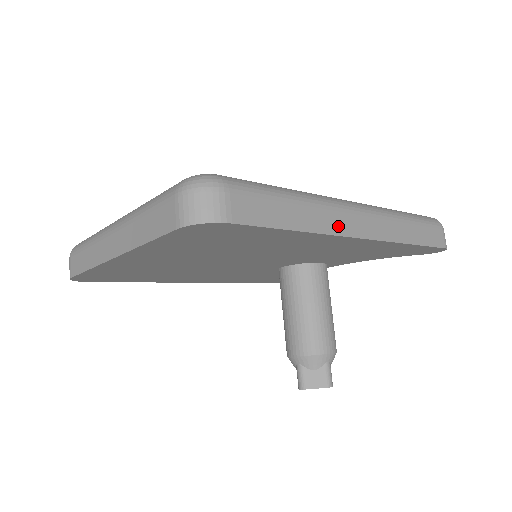
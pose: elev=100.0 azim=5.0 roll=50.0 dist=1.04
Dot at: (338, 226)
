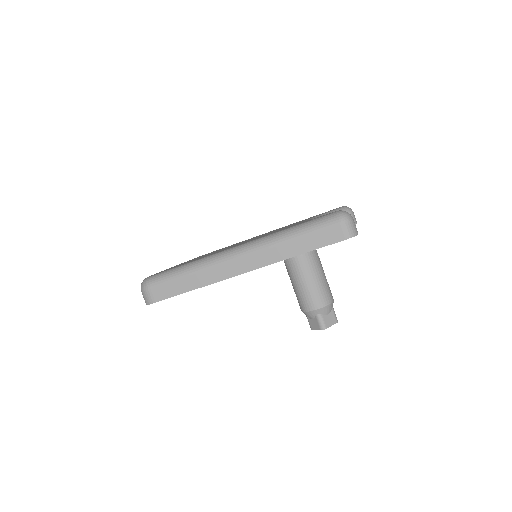
Dot at: (221, 275)
